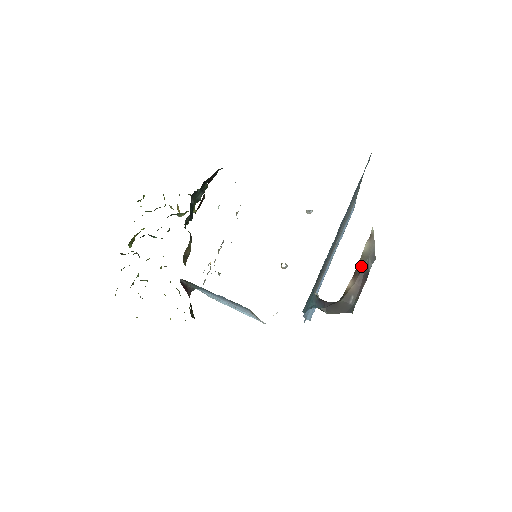
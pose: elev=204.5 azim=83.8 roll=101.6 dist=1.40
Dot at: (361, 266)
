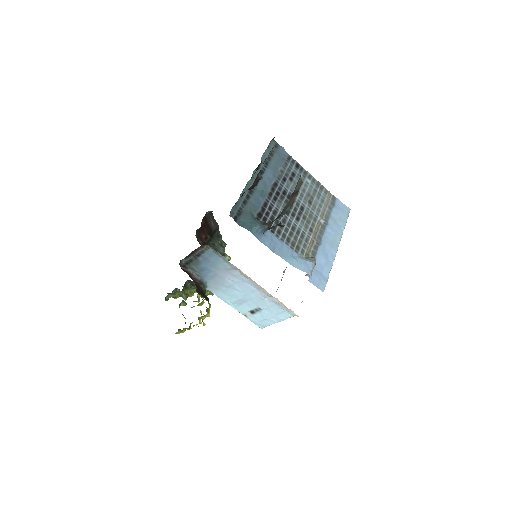
Dot at: (293, 192)
